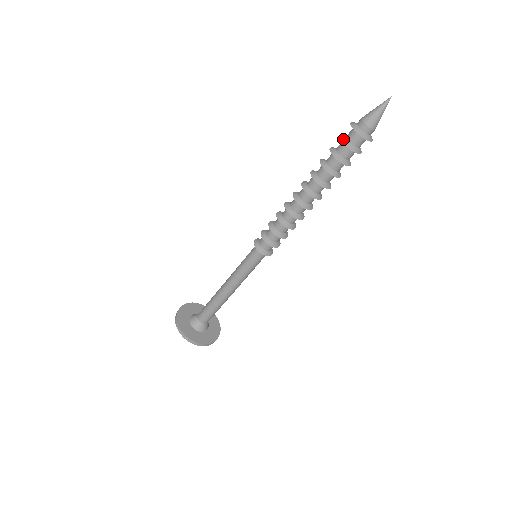
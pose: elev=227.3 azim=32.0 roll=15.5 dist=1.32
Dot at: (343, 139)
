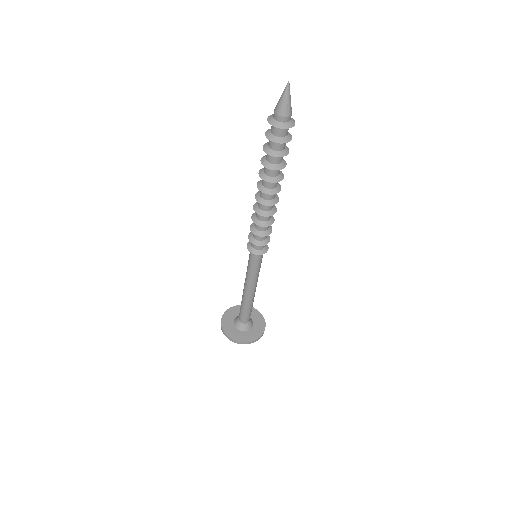
Dot at: (267, 132)
